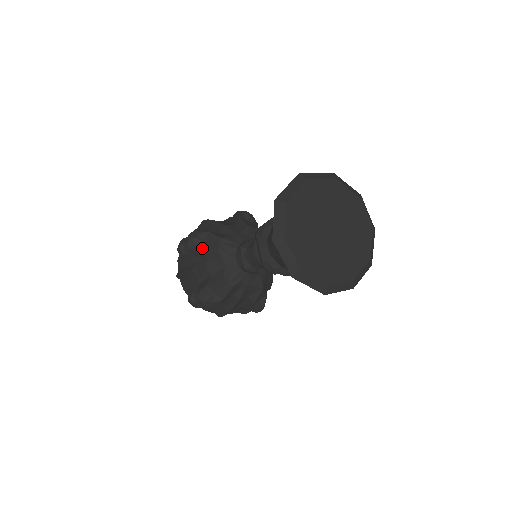
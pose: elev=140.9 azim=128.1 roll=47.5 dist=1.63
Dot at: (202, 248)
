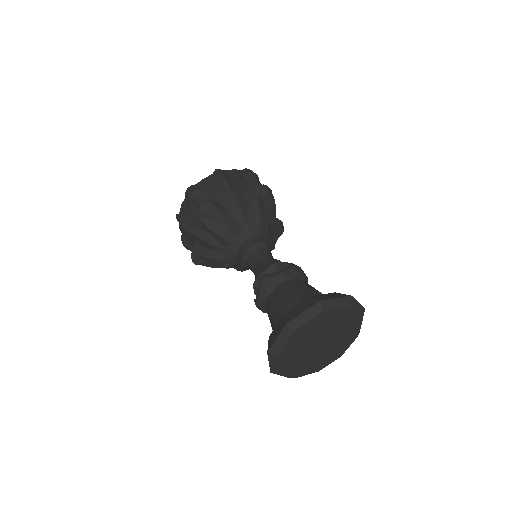
Dot at: (209, 226)
